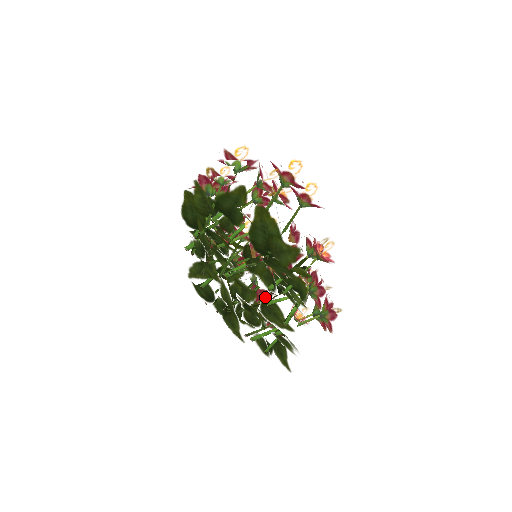
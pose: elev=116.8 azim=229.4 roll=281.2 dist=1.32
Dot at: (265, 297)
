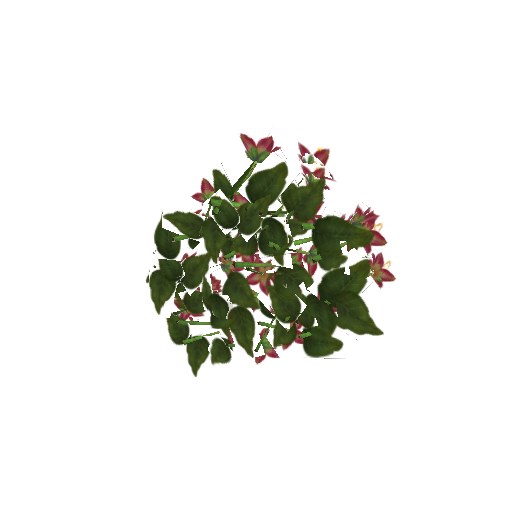
Dot at: occluded
